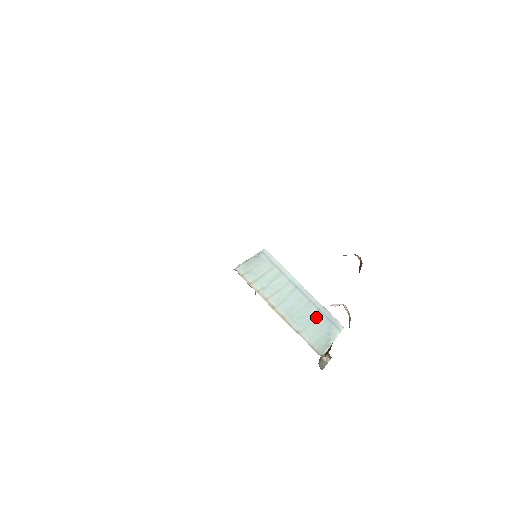
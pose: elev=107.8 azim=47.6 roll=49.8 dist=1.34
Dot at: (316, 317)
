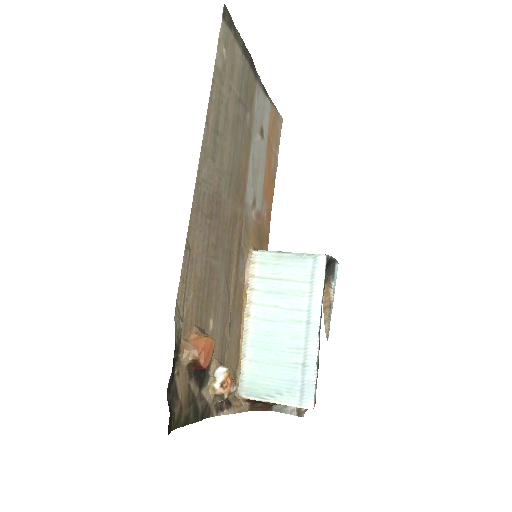
Dot at: (288, 367)
